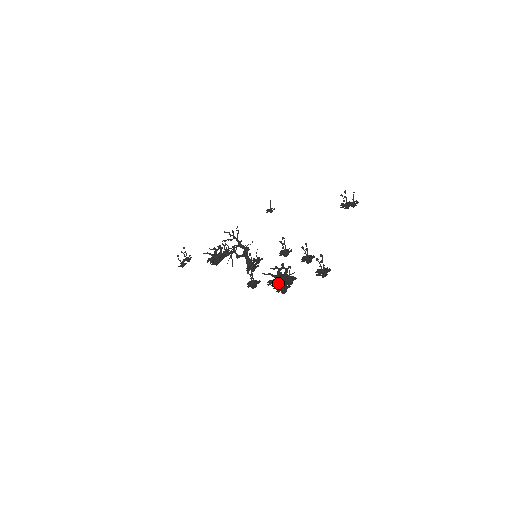
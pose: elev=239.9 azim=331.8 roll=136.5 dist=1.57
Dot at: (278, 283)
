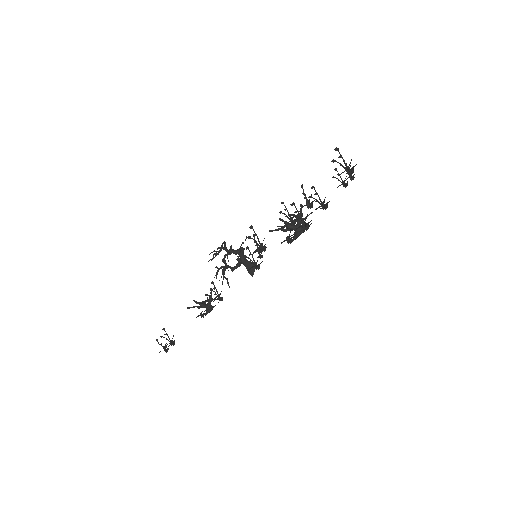
Dot at: (295, 234)
